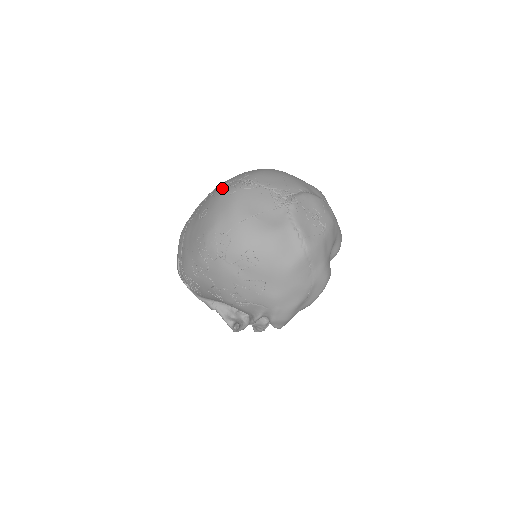
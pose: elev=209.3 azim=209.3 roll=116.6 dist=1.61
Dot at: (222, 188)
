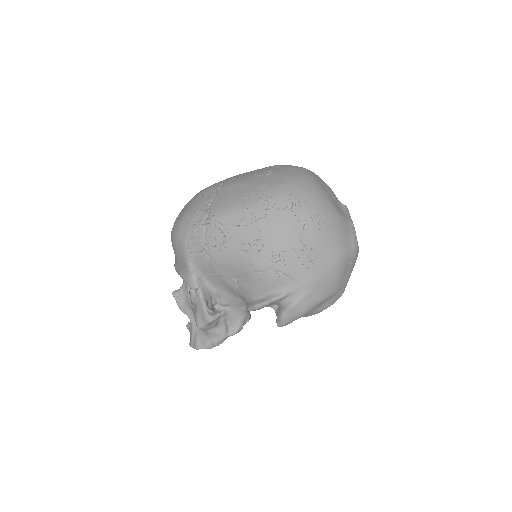
Dot at: occluded
